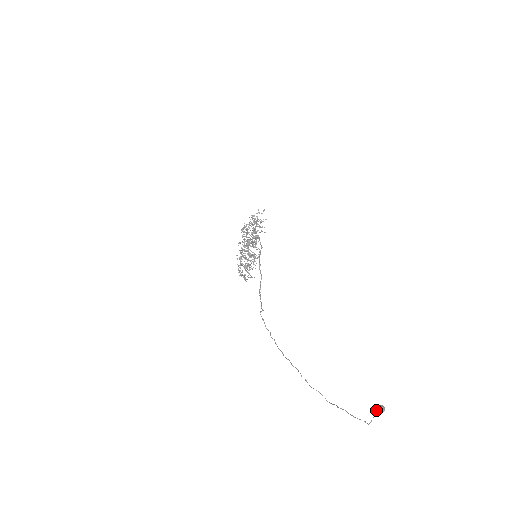
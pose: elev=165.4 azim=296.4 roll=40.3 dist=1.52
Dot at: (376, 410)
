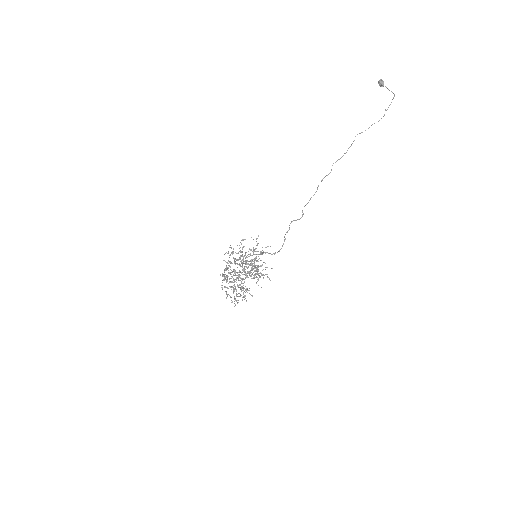
Dot at: (379, 80)
